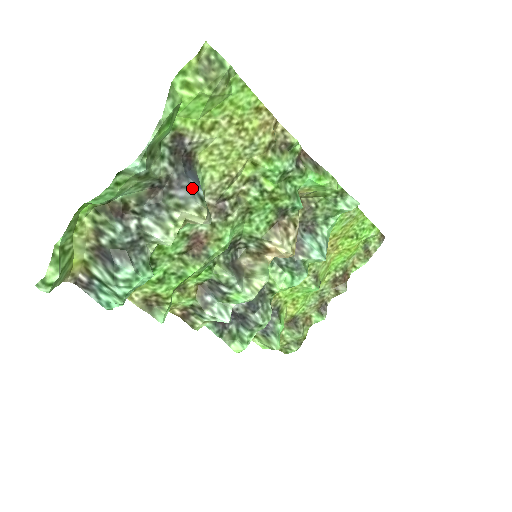
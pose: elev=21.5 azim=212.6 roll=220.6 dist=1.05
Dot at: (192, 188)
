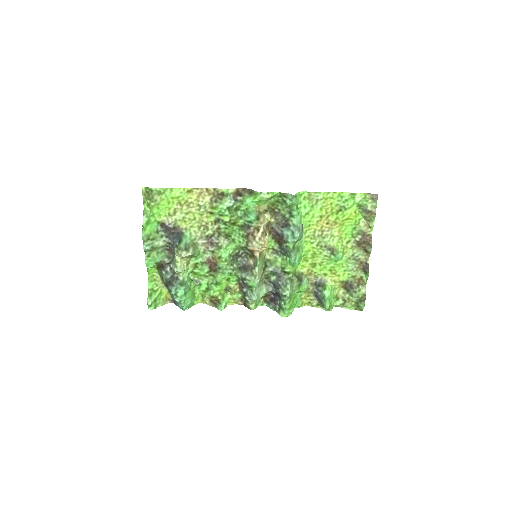
Dot at: (174, 243)
